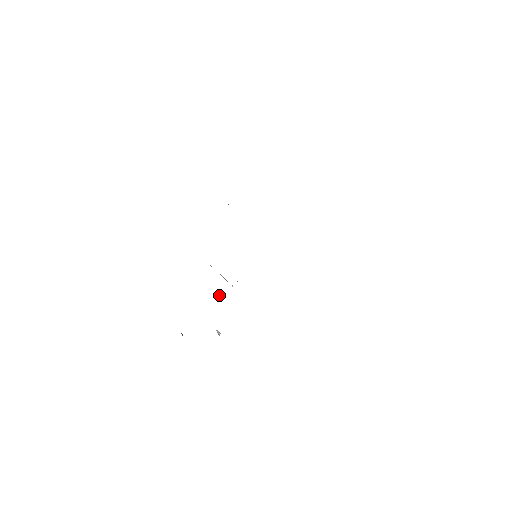
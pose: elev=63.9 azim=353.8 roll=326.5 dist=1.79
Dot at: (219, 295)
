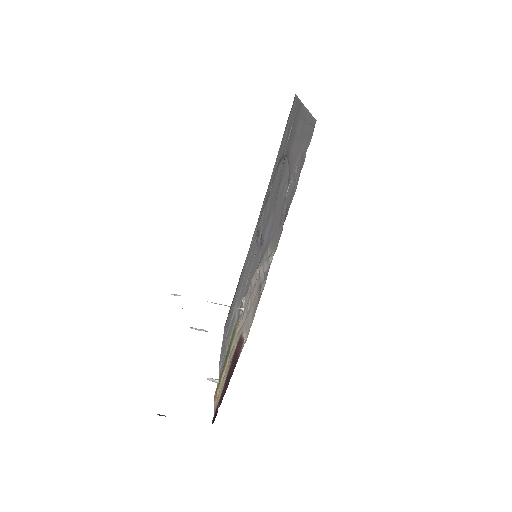
Dot at: (203, 330)
